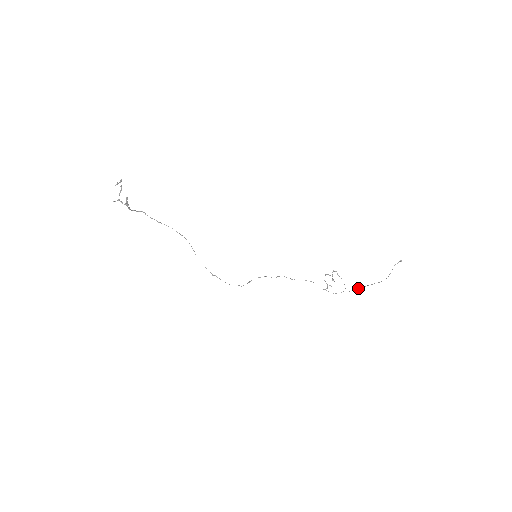
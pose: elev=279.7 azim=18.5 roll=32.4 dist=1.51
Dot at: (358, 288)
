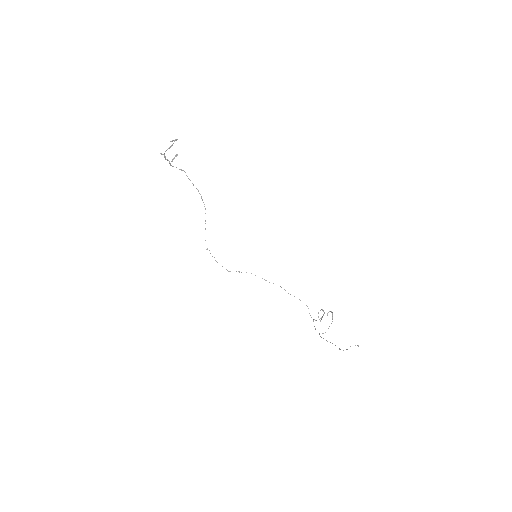
Dot at: occluded
